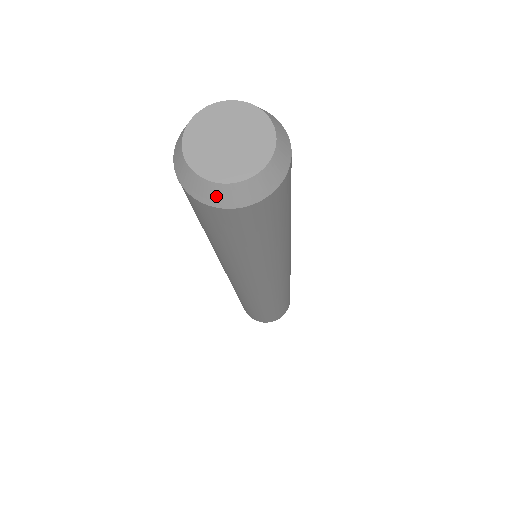
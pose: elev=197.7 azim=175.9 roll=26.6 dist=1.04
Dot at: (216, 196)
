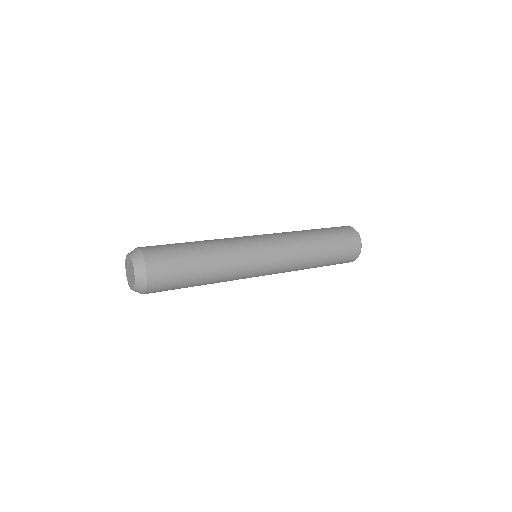
Dot at: occluded
